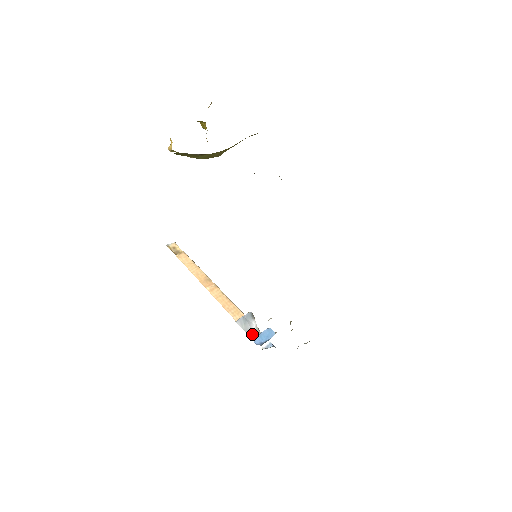
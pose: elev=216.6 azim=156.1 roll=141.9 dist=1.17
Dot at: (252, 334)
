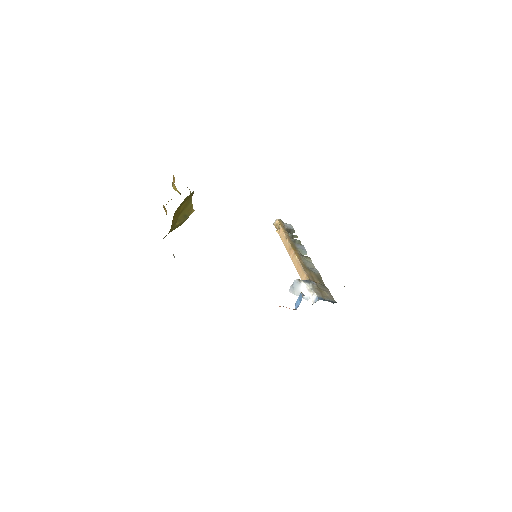
Dot at: occluded
